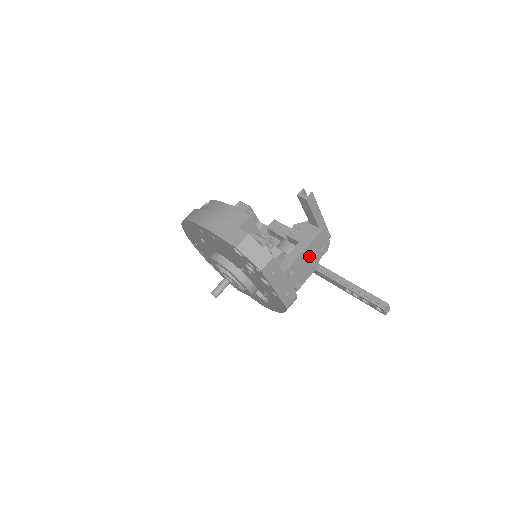
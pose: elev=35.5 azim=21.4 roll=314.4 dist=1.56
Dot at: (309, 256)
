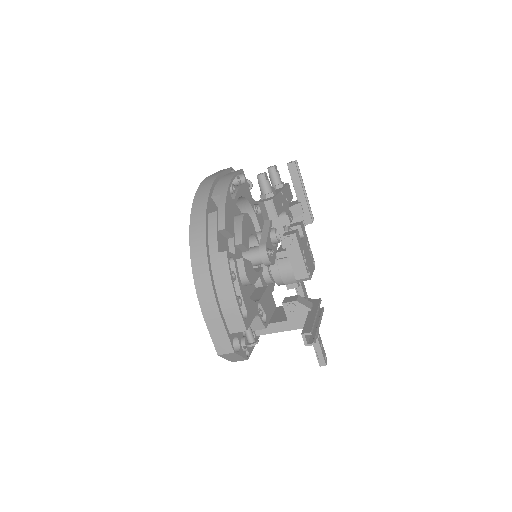
Dot at: occluded
